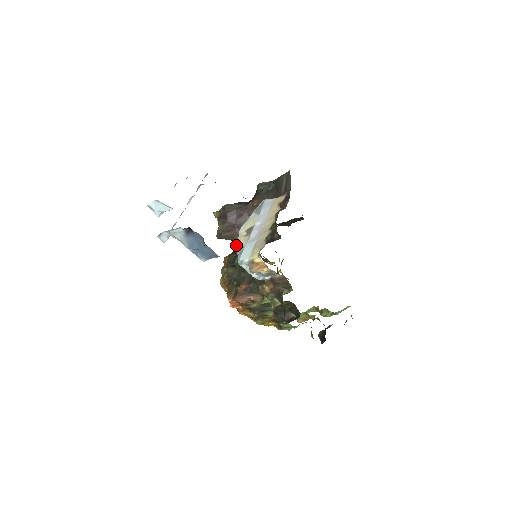
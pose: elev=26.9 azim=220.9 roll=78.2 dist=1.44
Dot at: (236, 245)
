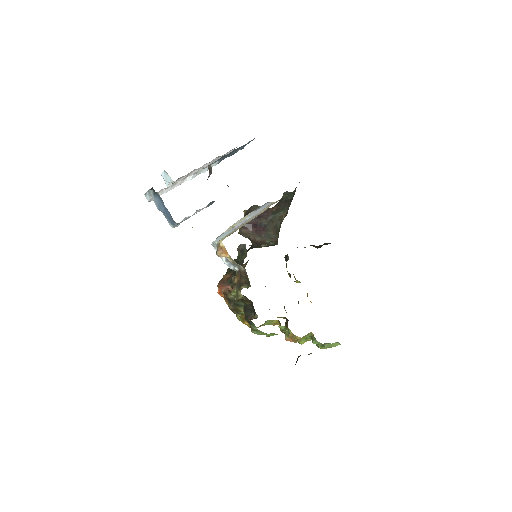
Dot at: occluded
